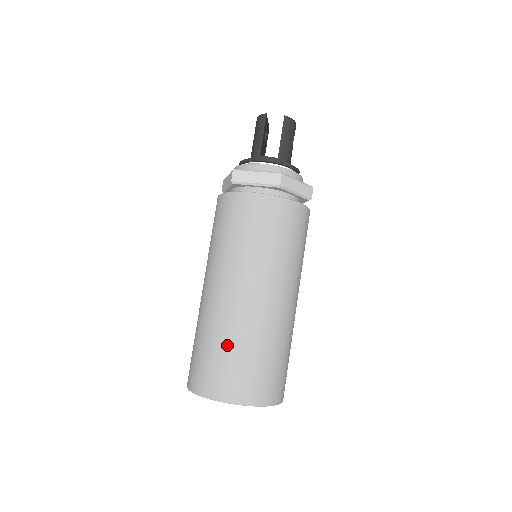
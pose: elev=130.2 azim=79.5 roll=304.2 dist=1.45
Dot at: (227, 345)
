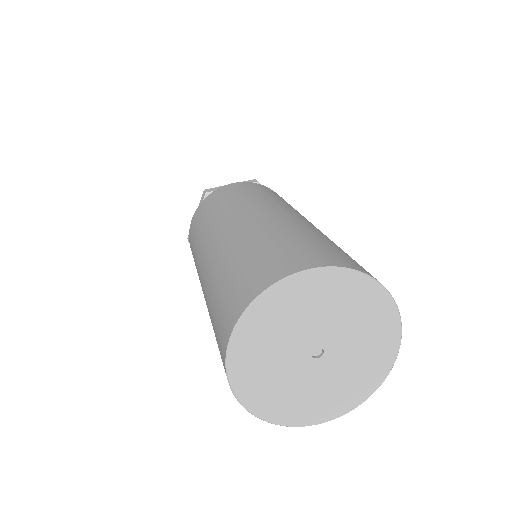
Dot at: (277, 236)
